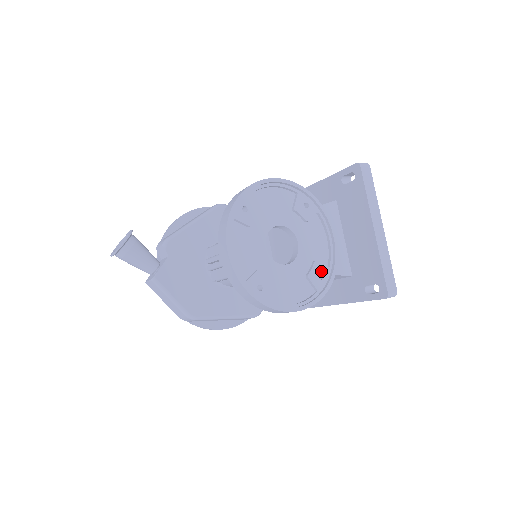
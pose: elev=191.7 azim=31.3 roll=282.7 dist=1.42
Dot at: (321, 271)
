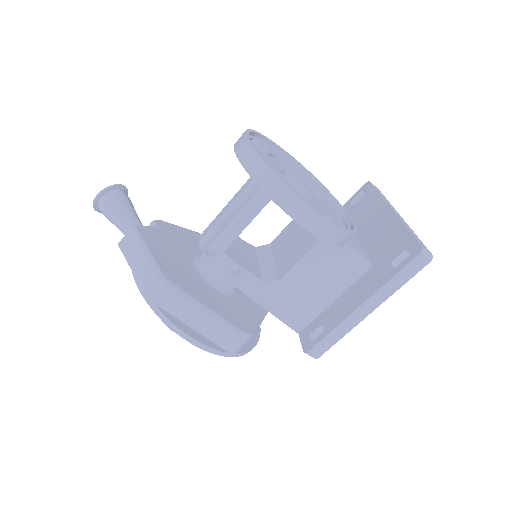
Dot at: (339, 223)
